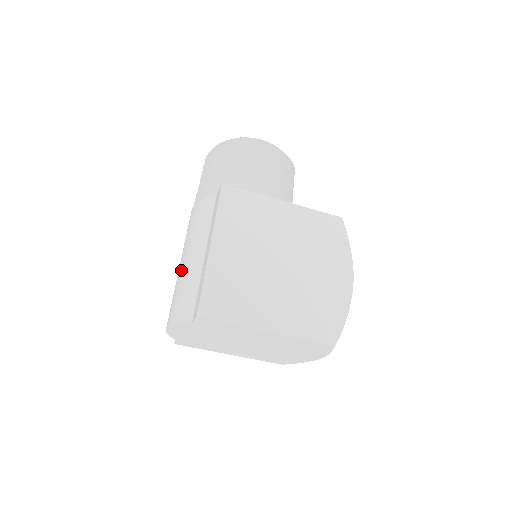
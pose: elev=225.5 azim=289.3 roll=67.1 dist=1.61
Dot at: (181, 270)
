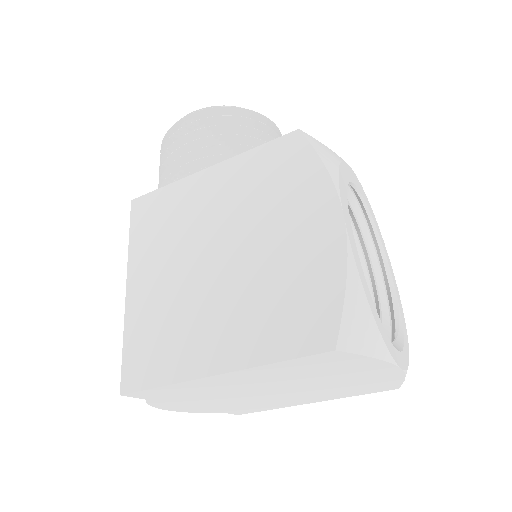
Dot at: occluded
